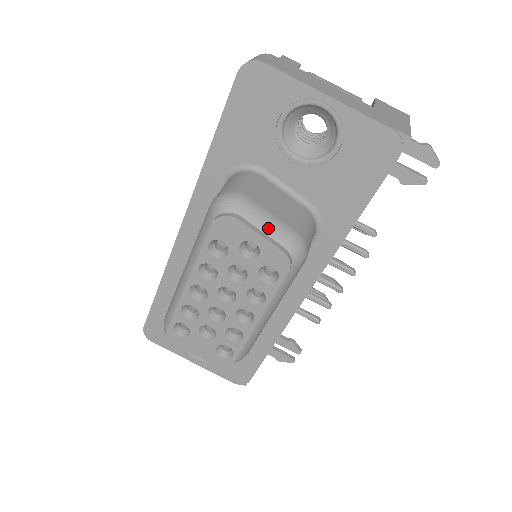
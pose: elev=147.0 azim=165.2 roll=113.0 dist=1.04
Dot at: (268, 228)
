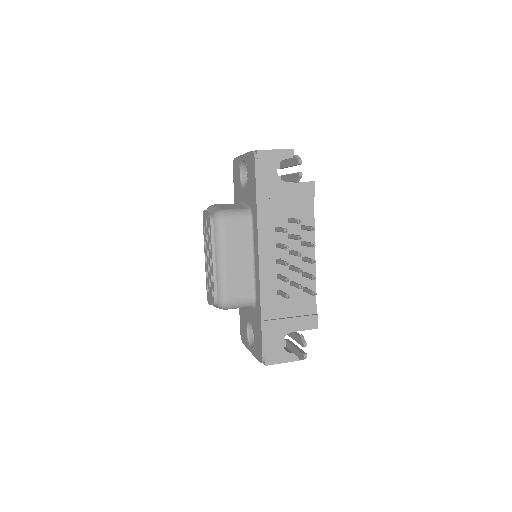
Dot at: (211, 211)
